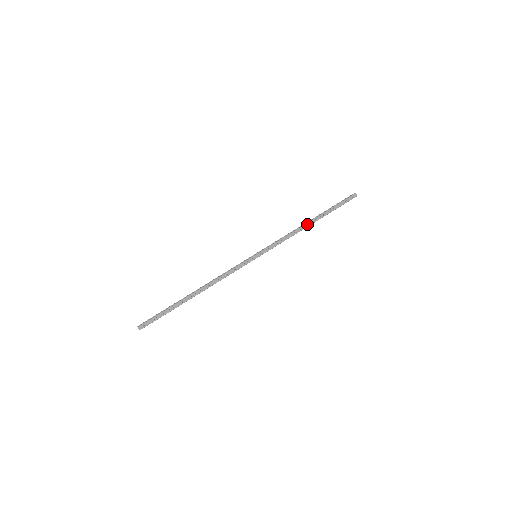
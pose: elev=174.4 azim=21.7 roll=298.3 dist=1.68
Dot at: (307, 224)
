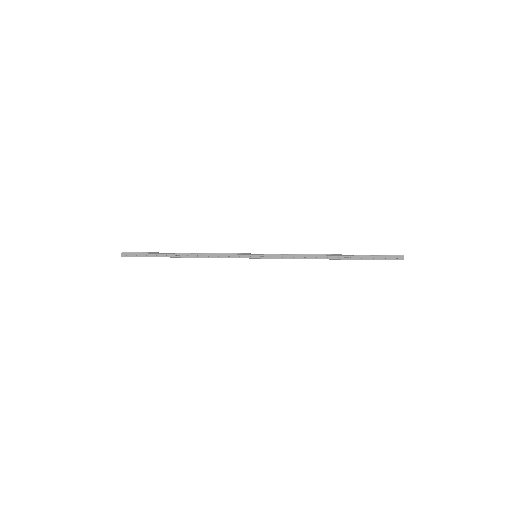
Dot at: (326, 256)
